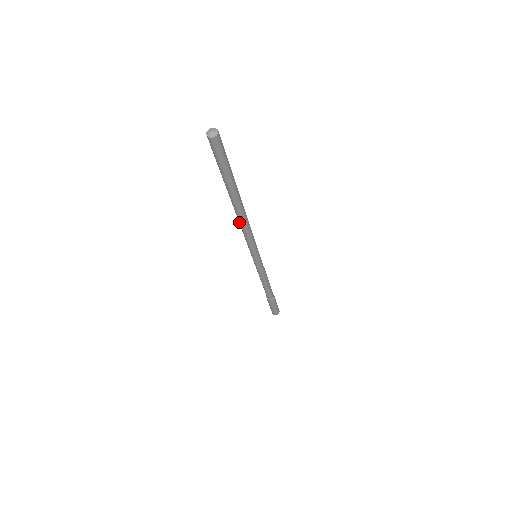
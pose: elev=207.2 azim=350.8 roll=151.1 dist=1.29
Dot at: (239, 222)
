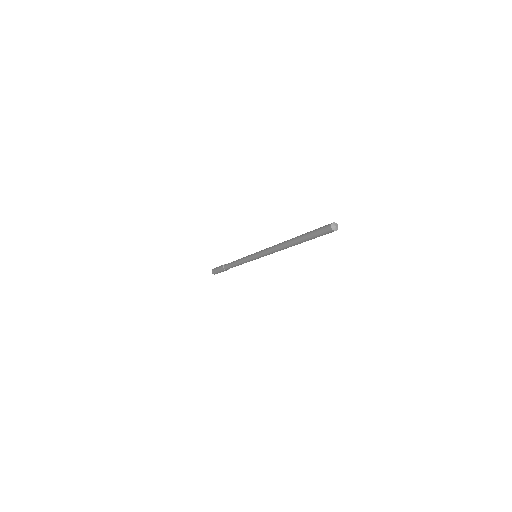
Dot at: (280, 250)
